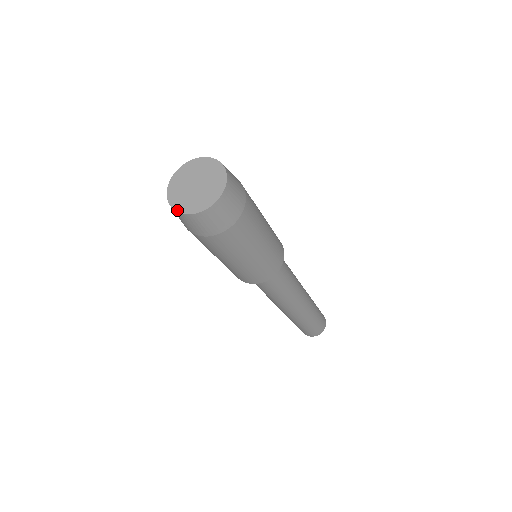
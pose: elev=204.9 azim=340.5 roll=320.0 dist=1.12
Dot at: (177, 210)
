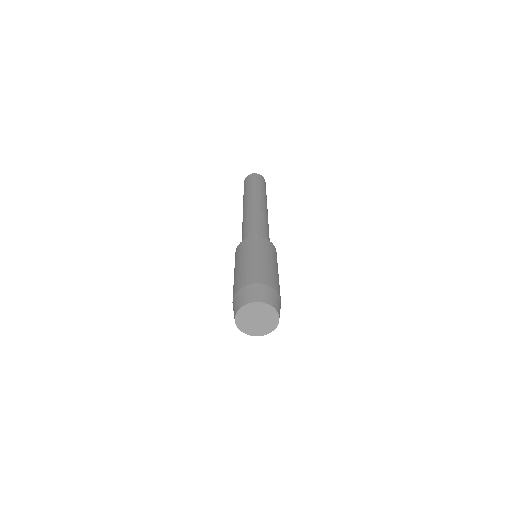
Dot at: (247, 334)
